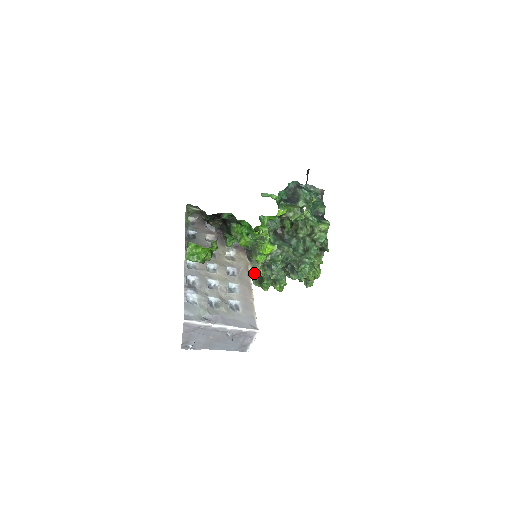
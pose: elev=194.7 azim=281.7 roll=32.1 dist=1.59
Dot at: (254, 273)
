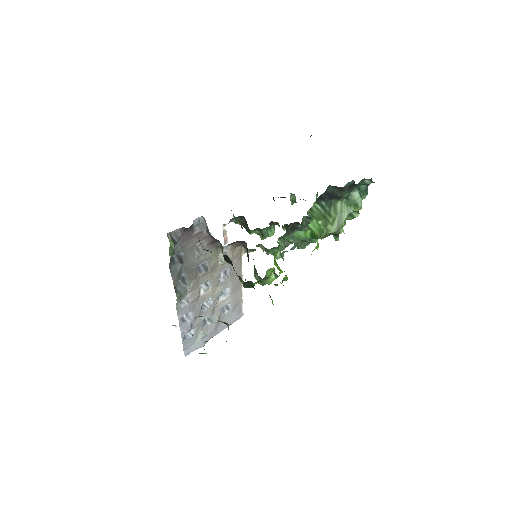
Dot at: (239, 218)
